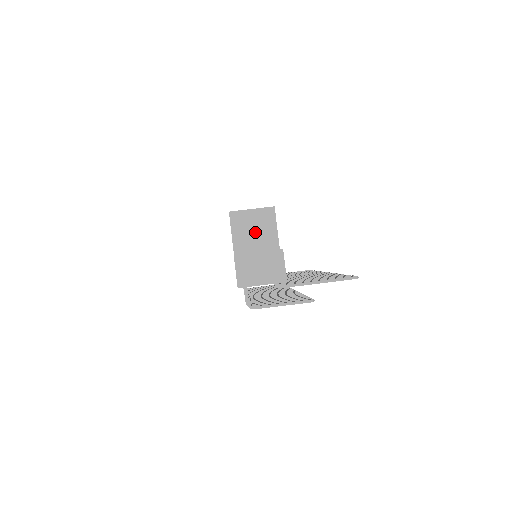
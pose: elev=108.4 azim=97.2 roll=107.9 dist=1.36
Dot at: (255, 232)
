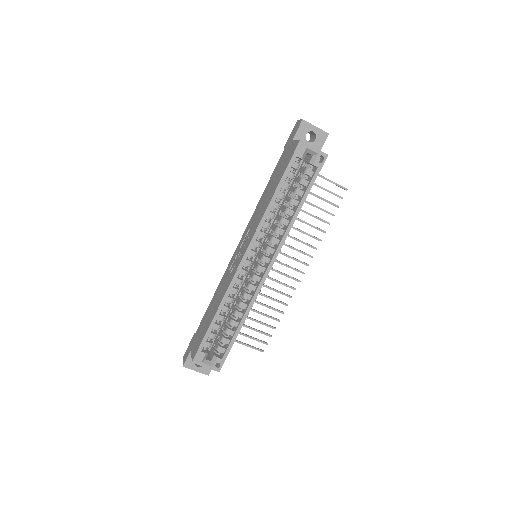
Dot at: occluded
